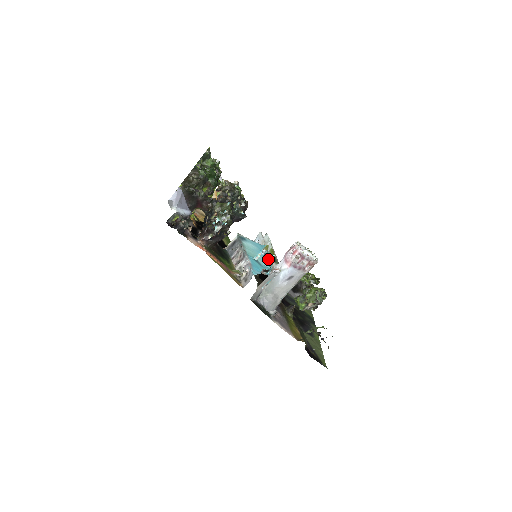
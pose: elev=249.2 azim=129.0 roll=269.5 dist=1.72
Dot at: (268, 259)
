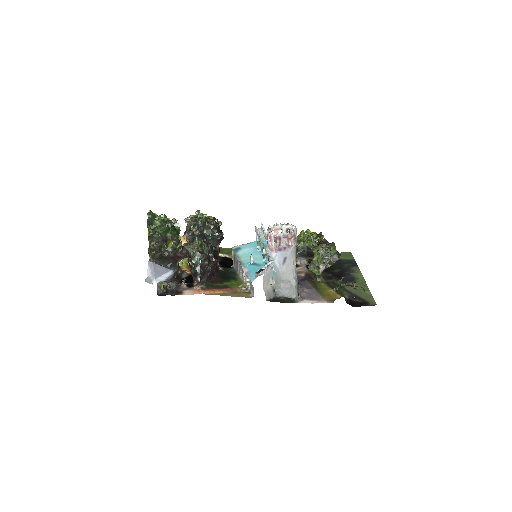
Dot at: occluded
